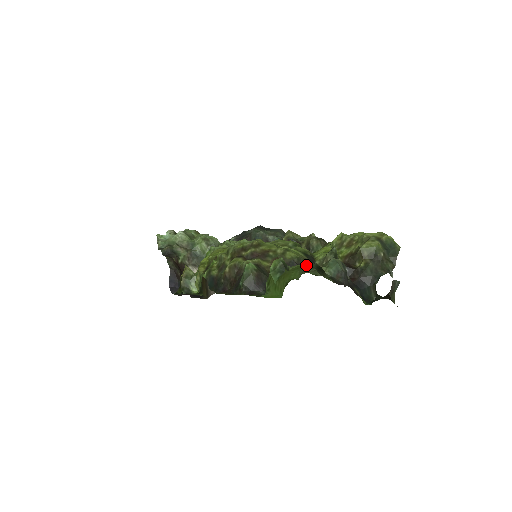
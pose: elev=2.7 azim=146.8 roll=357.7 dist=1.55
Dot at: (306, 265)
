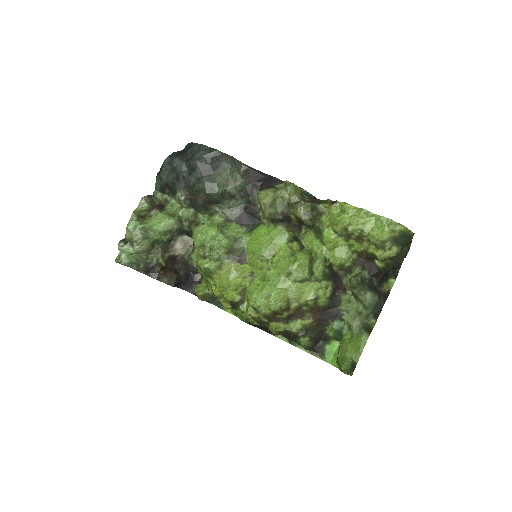
Dot at: (358, 338)
